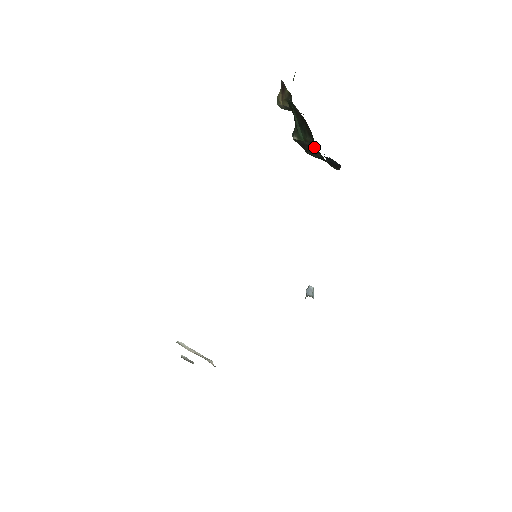
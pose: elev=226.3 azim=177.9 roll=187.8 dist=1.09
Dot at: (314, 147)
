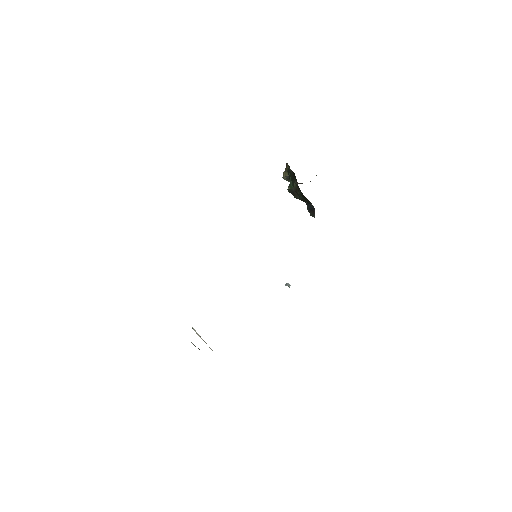
Dot at: (297, 188)
